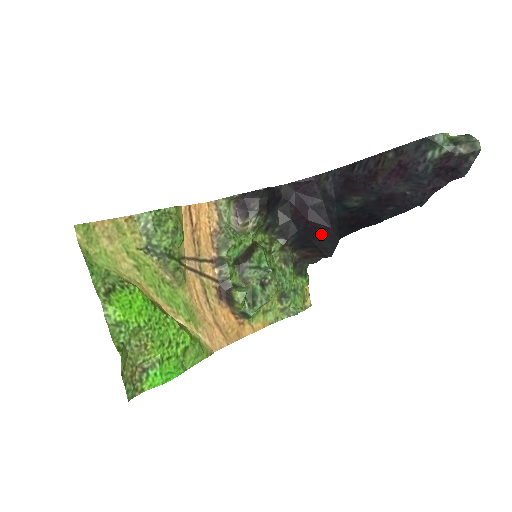
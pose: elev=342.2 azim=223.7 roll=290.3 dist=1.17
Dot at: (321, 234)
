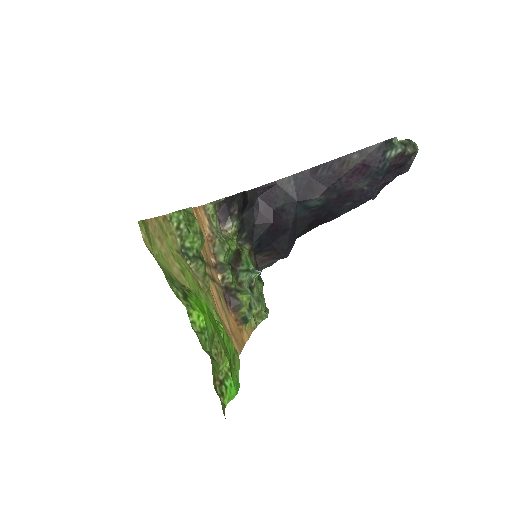
Dot at: (281, 236)
